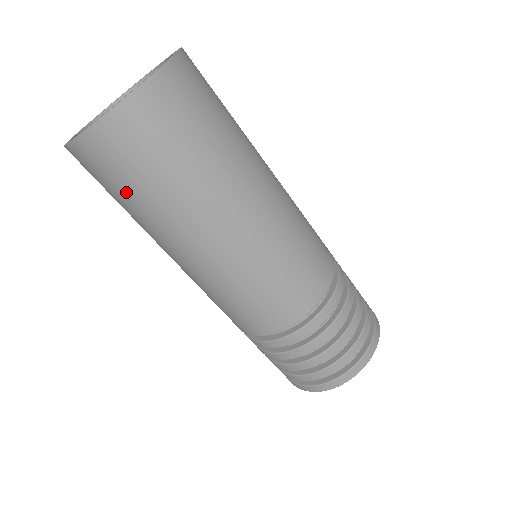
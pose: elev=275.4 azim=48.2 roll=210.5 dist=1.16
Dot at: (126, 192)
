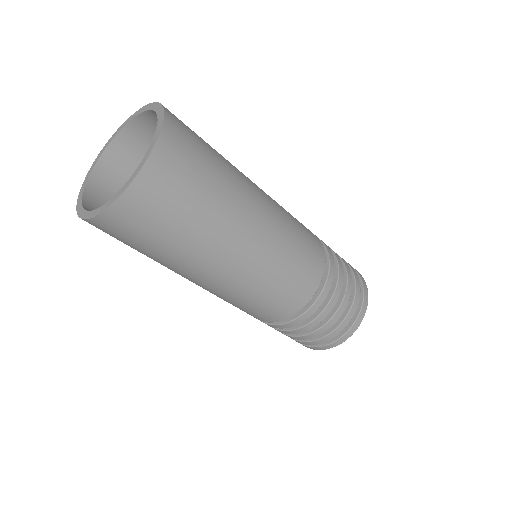
Dot at: (161, 237)
